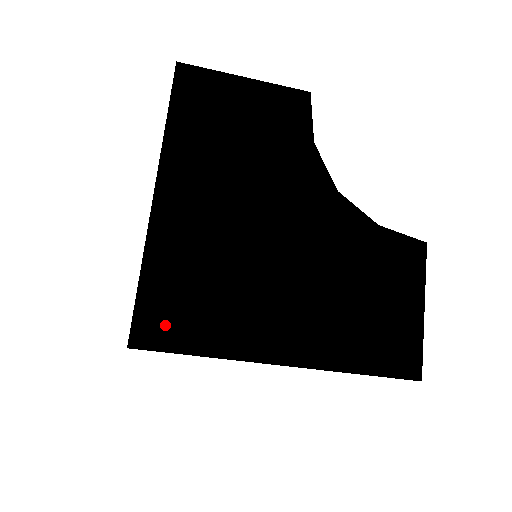
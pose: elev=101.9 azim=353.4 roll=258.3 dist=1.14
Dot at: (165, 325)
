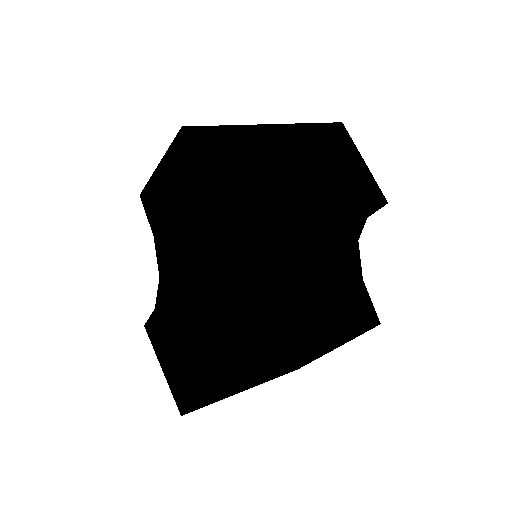
Dot at: (210, 148)
